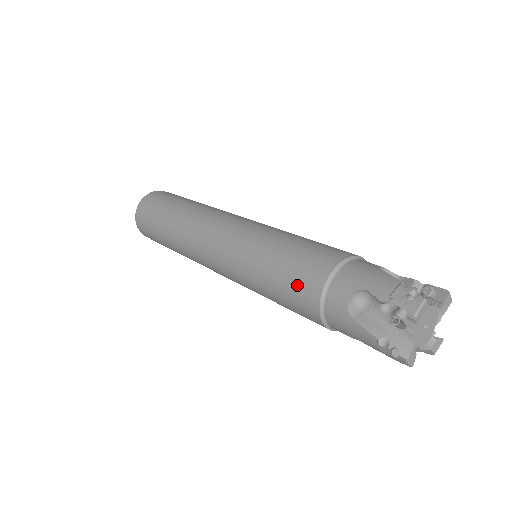
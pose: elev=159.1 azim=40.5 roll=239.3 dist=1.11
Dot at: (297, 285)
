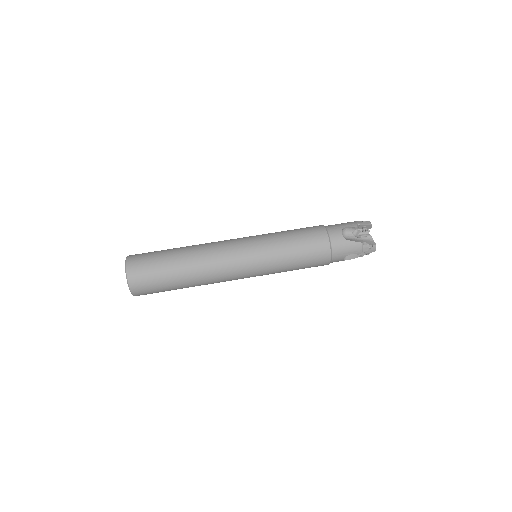
Dot at: occluded
